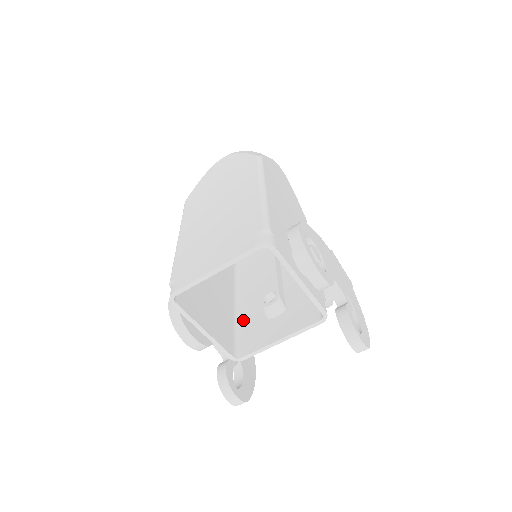
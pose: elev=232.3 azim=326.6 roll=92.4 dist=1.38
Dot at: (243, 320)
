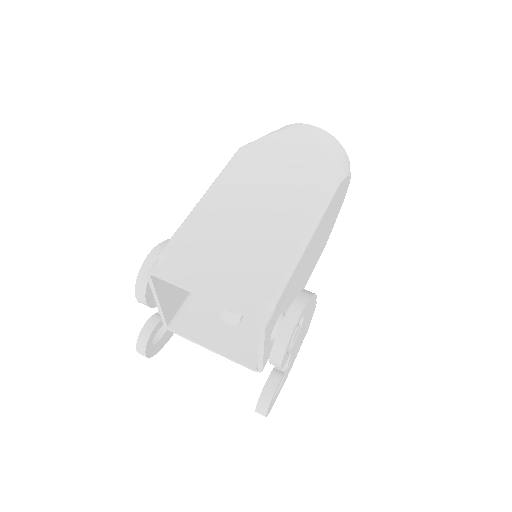
Dot at: occluded
